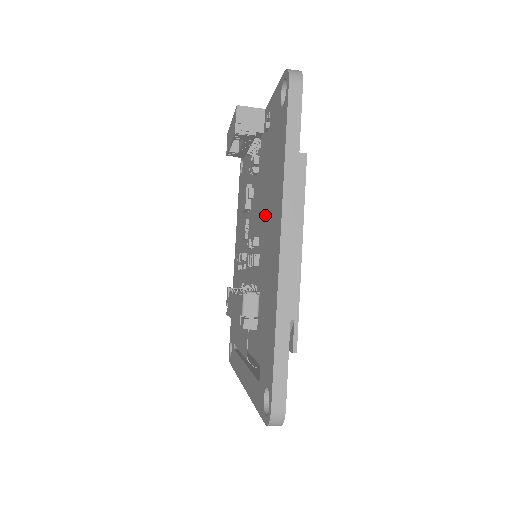
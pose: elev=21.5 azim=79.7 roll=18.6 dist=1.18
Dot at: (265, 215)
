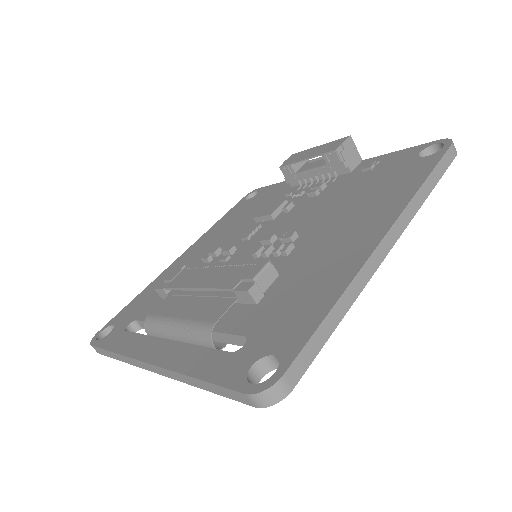
Dot at: (332, 220)
